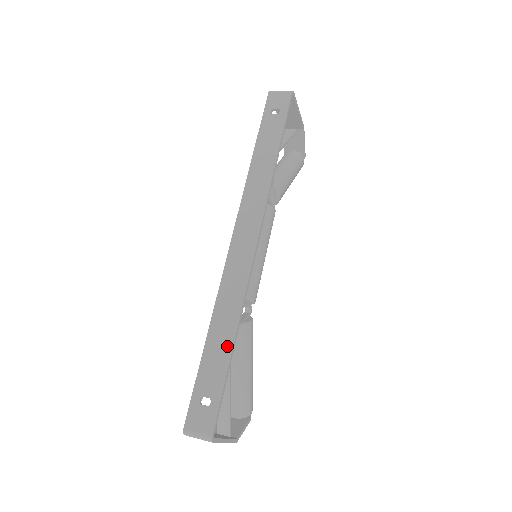
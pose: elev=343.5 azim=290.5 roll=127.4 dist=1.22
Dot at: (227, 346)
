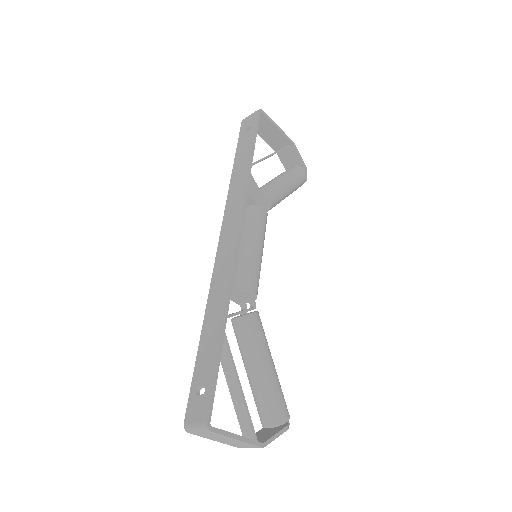
Dot at: (217, 332)
